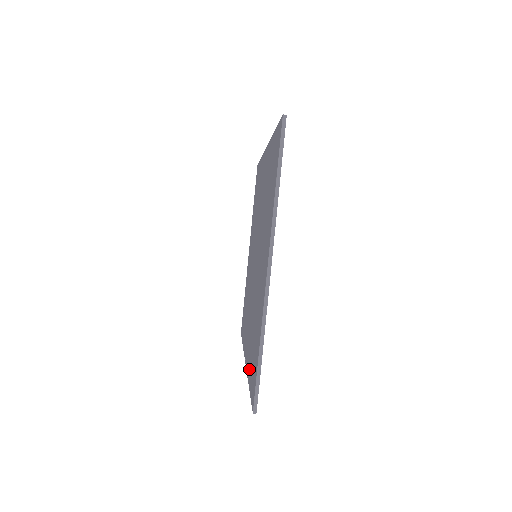
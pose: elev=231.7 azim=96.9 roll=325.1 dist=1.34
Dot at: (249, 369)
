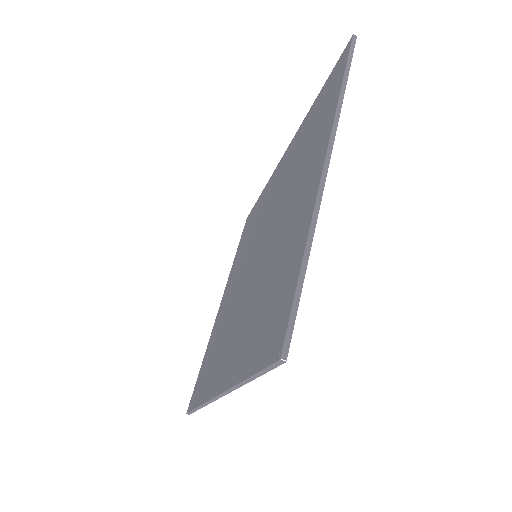
Dot at: (244, 361)
